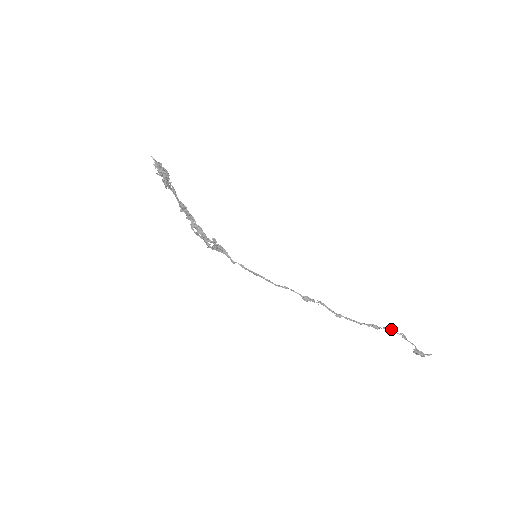
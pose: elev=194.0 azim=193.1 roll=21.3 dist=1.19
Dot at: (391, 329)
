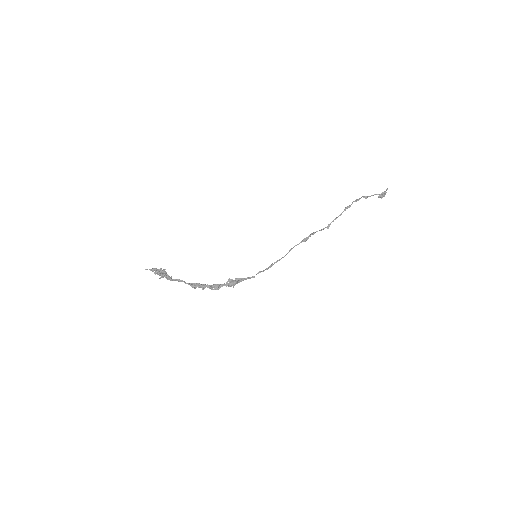
Dot at: (355, 201)
